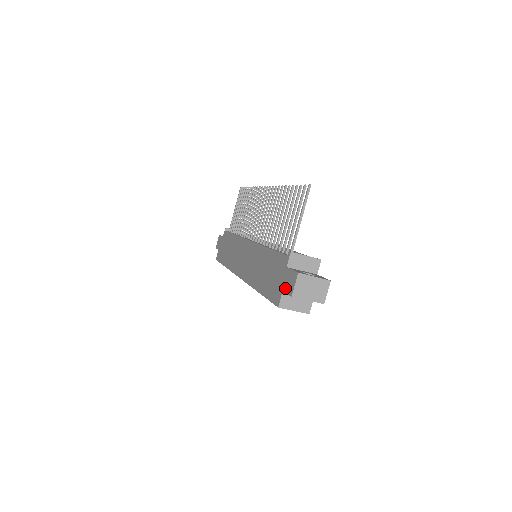
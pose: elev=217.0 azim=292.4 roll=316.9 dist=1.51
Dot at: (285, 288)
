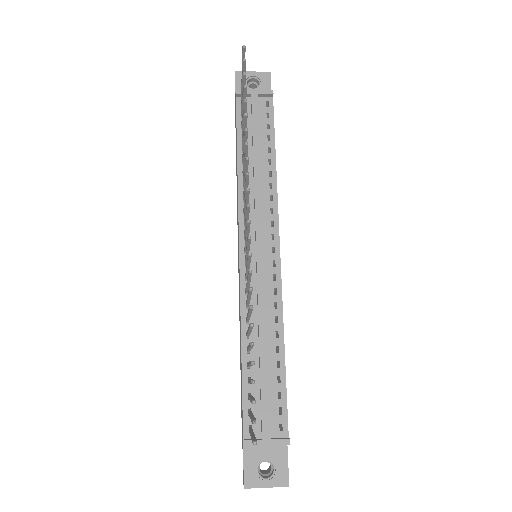
Dot at: occluded
